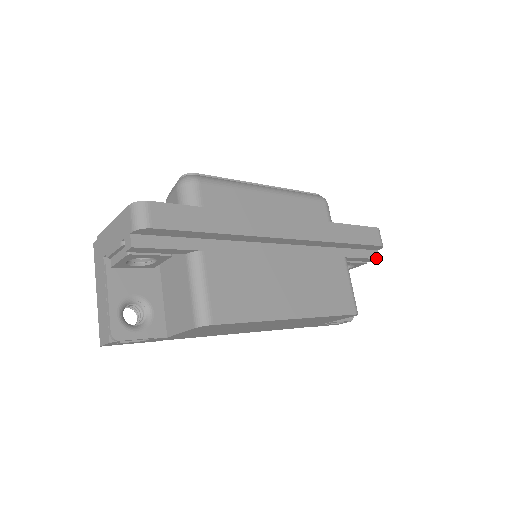
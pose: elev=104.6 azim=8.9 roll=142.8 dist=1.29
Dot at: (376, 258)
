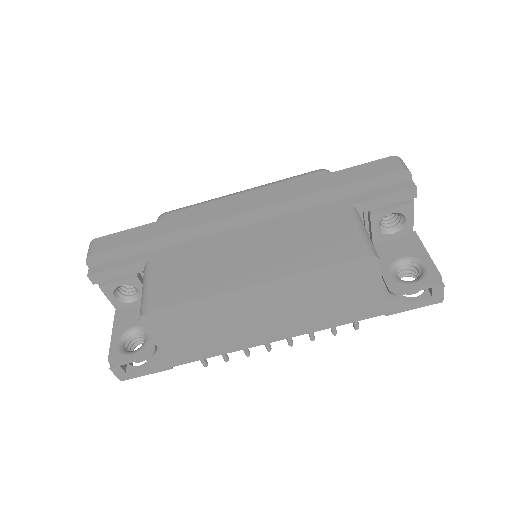
Dot at: (409, 188)
